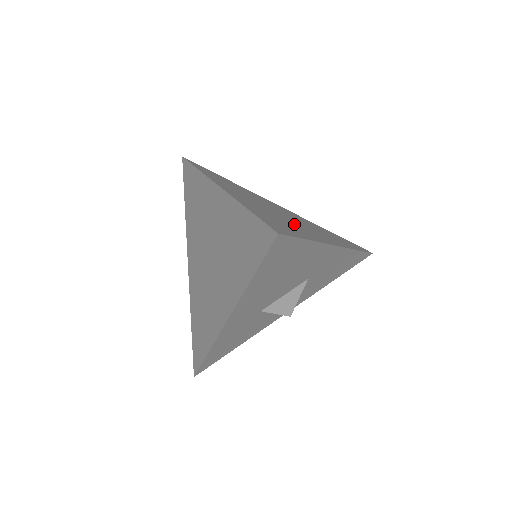
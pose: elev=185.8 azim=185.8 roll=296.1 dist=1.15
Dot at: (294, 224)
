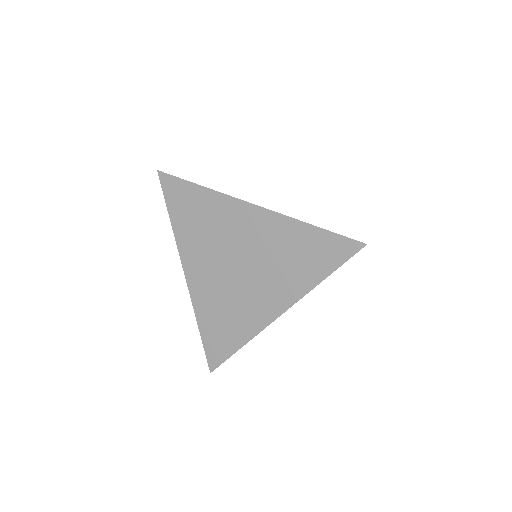
Dot at: occluded
